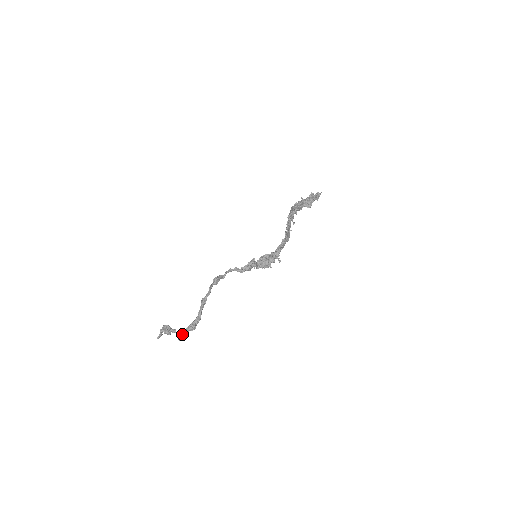
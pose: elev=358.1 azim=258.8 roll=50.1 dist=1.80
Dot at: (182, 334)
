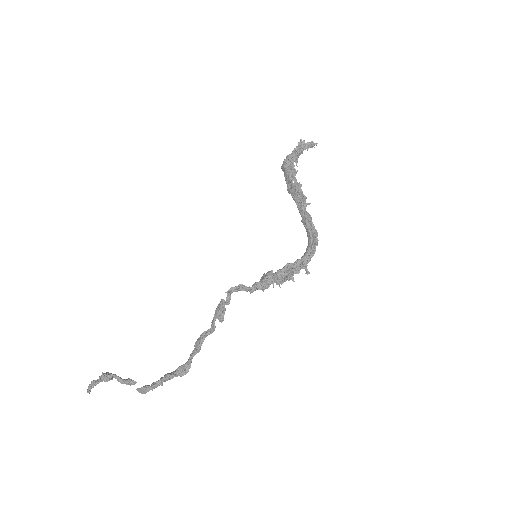
Dot at: (153, 388)
